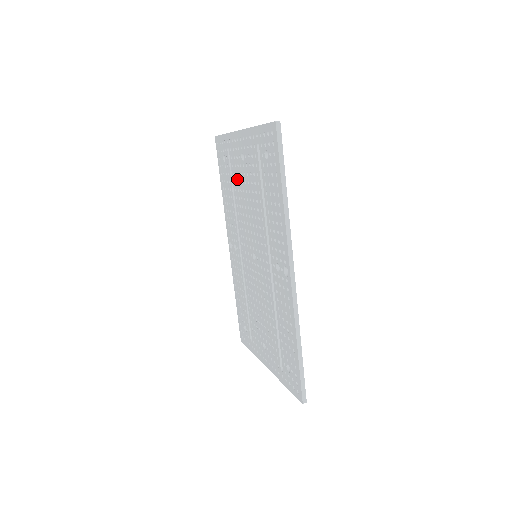
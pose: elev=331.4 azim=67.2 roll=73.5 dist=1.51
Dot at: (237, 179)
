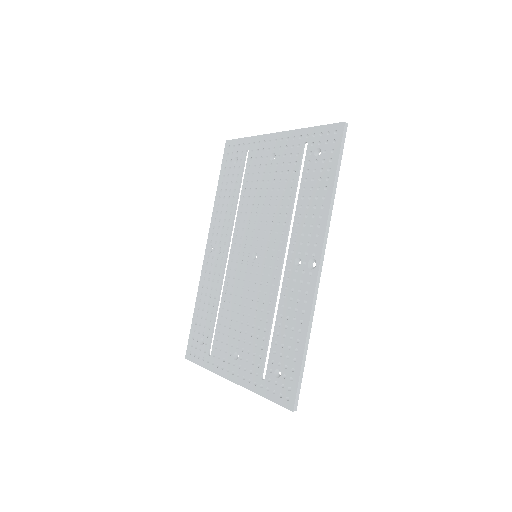
Dot at: (253, 179)
